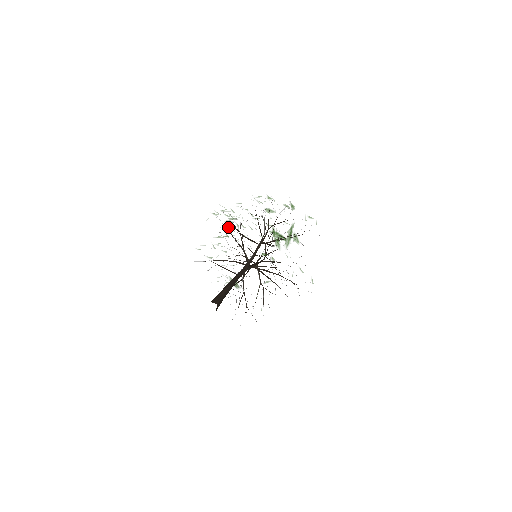
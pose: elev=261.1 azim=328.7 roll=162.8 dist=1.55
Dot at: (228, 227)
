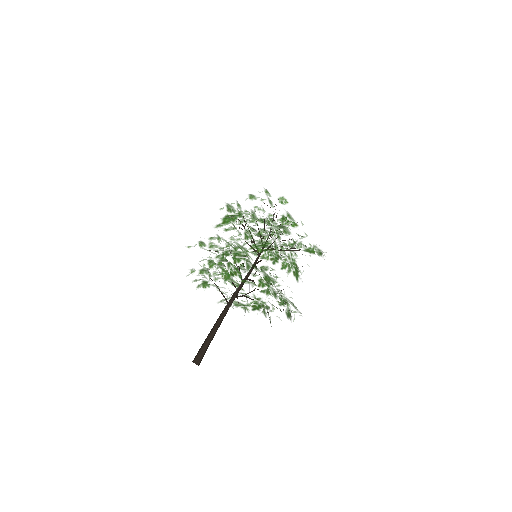
Dot at: occluded
